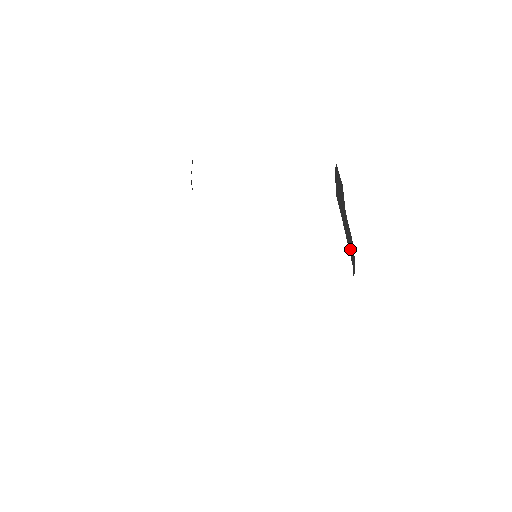
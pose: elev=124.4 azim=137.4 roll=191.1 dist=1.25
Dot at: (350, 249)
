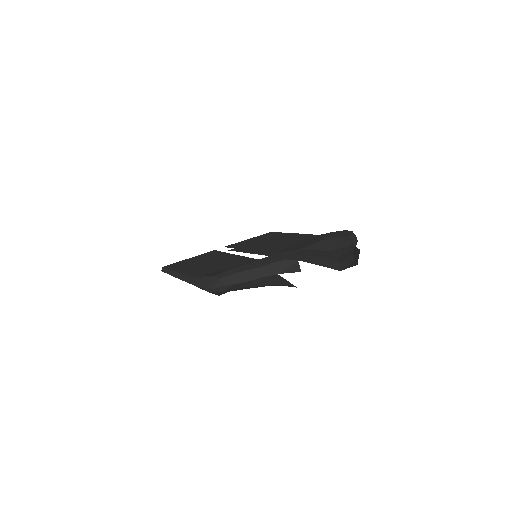
Dot at: (356, 238)
